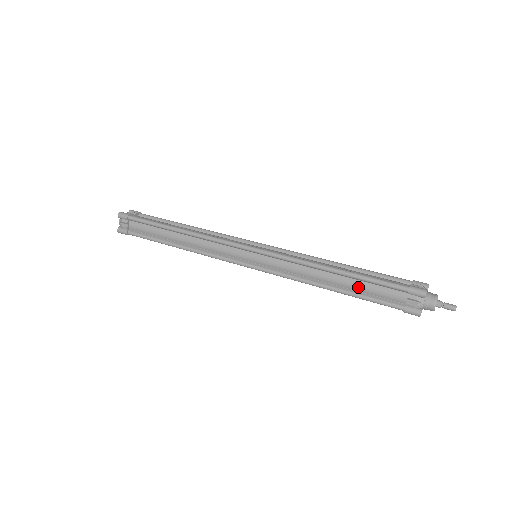
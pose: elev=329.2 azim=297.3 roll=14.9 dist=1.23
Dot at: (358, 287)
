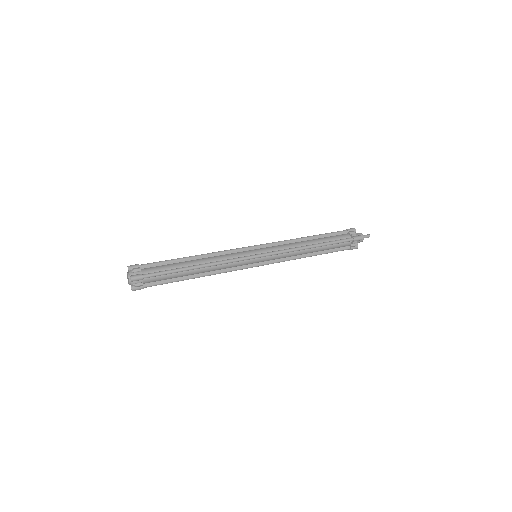
Dot at: (327, 249)
